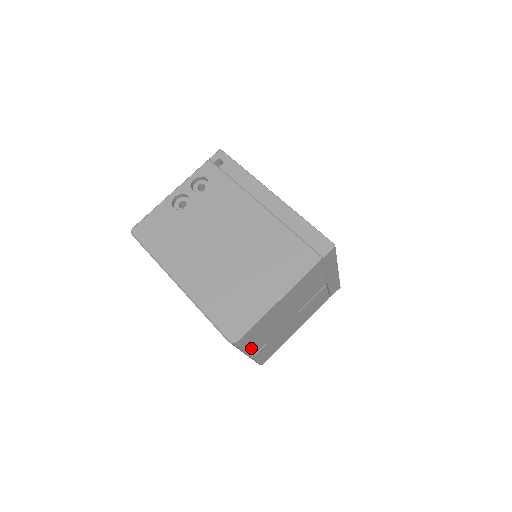
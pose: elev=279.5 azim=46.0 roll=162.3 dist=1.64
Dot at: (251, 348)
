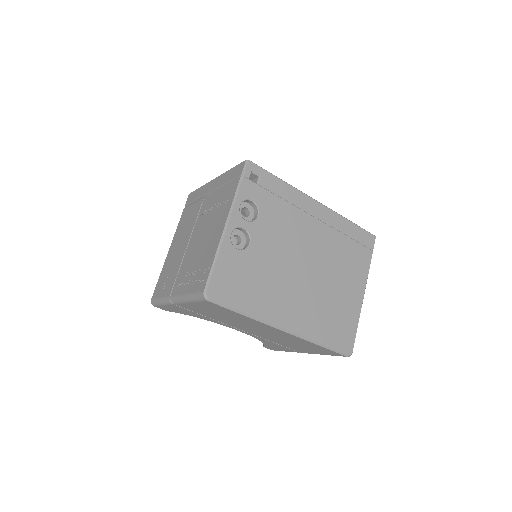
Dot at: occluded
